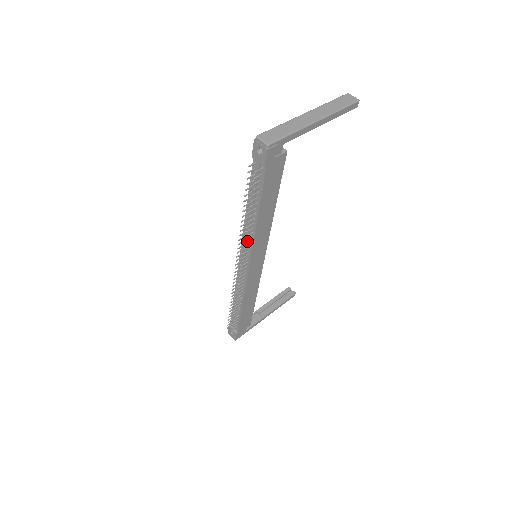
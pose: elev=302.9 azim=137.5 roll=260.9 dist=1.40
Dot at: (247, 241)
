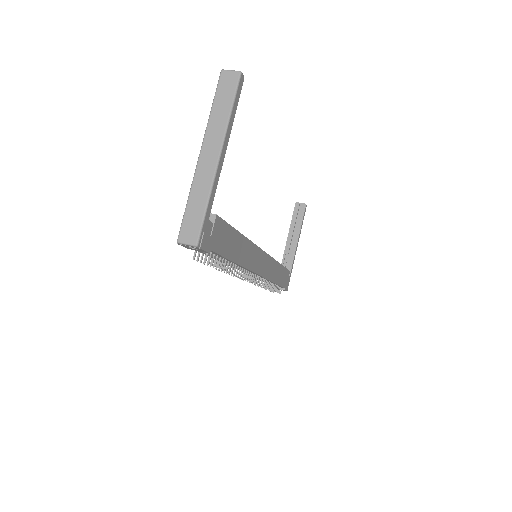
Dot at: occluded
